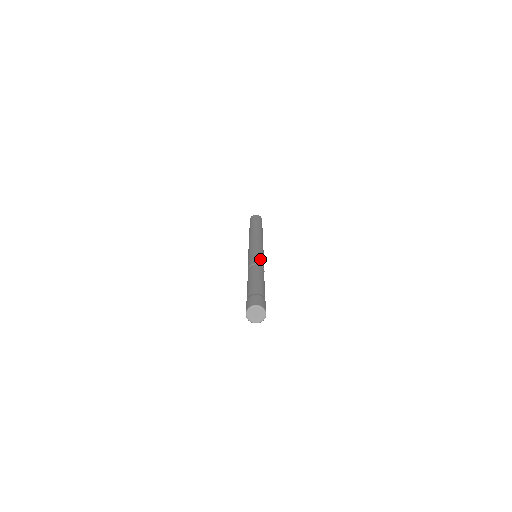
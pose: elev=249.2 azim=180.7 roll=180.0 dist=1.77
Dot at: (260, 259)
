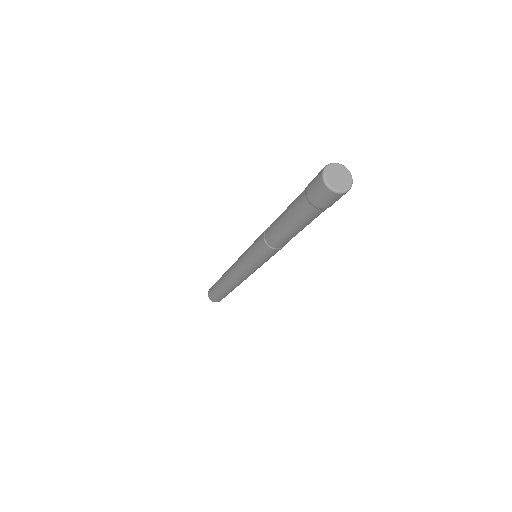
Dot at: occluded
